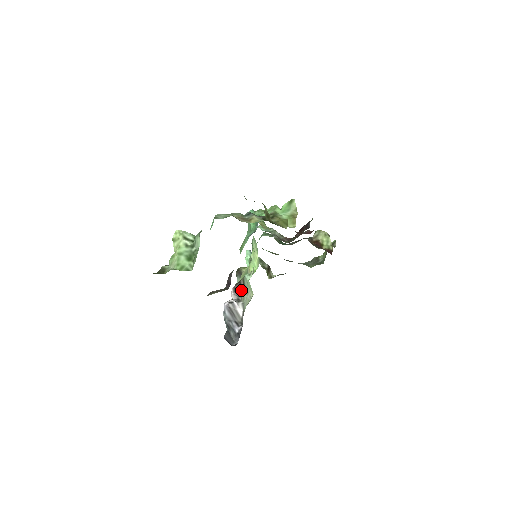
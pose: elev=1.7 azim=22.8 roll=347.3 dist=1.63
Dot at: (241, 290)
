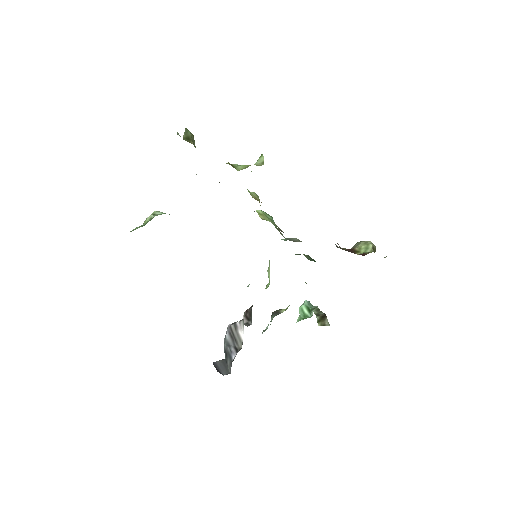
Dot at: (251, 312)
